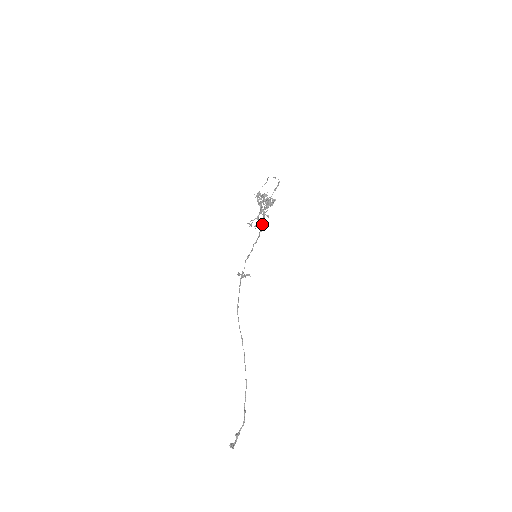
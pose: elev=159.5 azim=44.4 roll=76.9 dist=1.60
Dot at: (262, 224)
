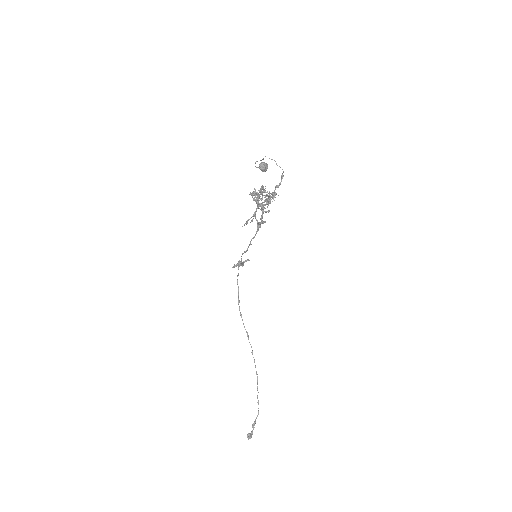
Dot at: (261, 220)
